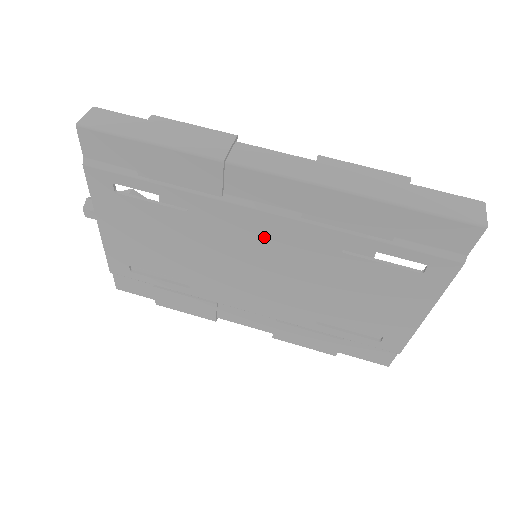
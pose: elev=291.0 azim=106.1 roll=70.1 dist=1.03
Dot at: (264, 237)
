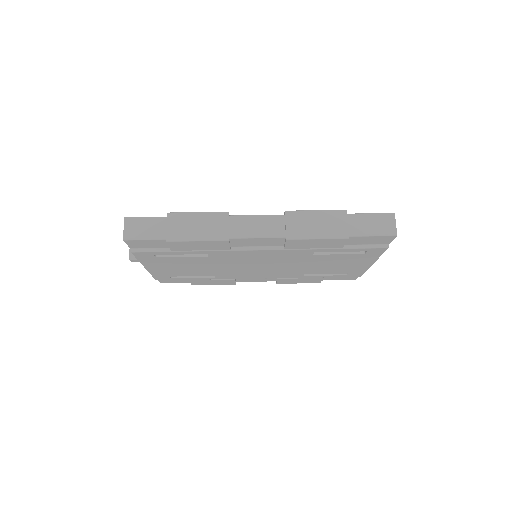
Dot at: (262, 257)
